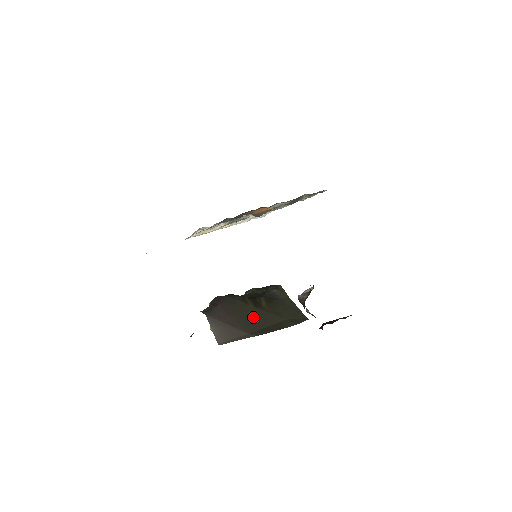
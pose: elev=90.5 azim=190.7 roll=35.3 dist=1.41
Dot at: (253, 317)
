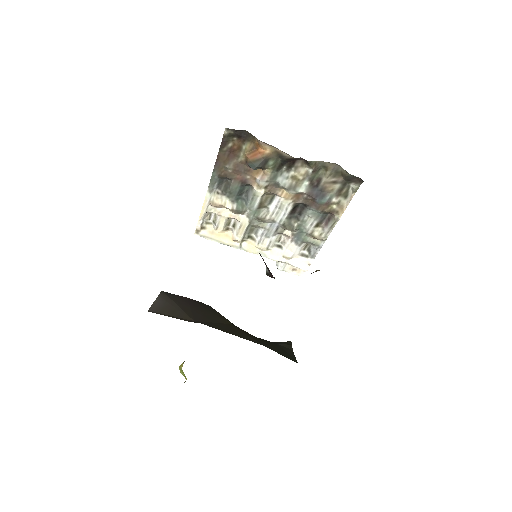
Dot at: (219, 323)
